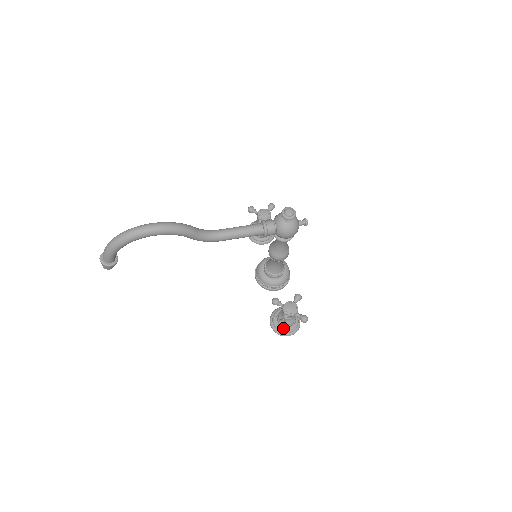
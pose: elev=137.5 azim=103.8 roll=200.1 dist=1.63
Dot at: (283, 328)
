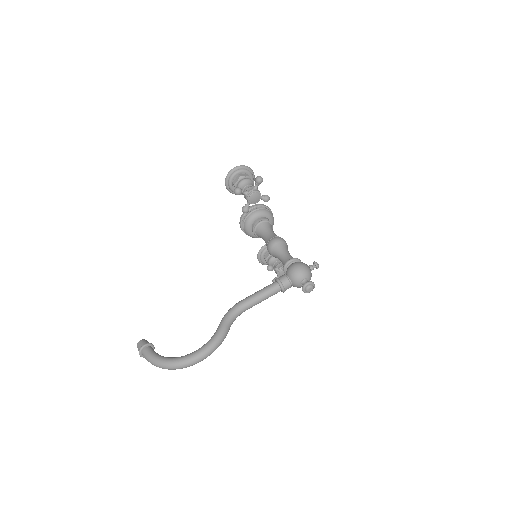
Dot at: occluded
